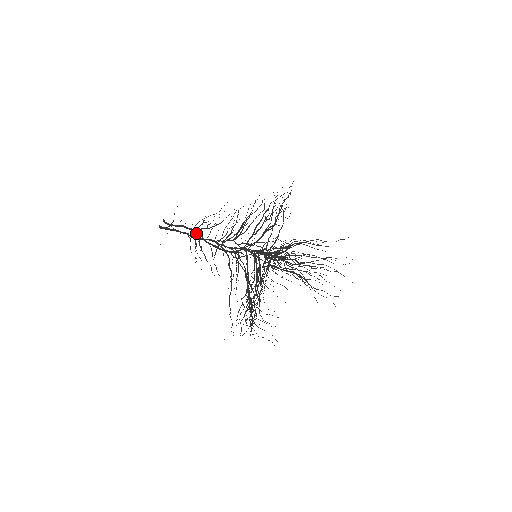
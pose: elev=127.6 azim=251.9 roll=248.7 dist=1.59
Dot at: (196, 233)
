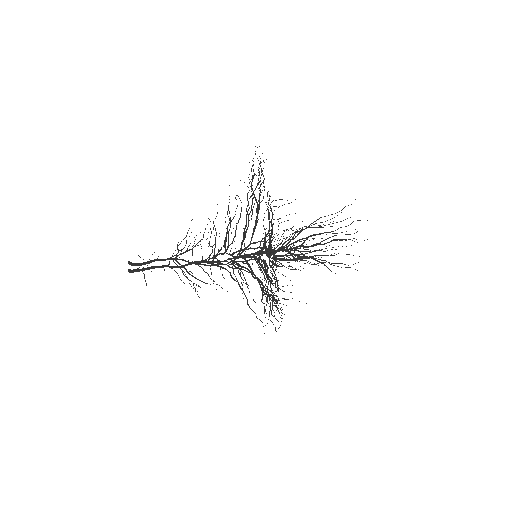
Dot at: occluded
